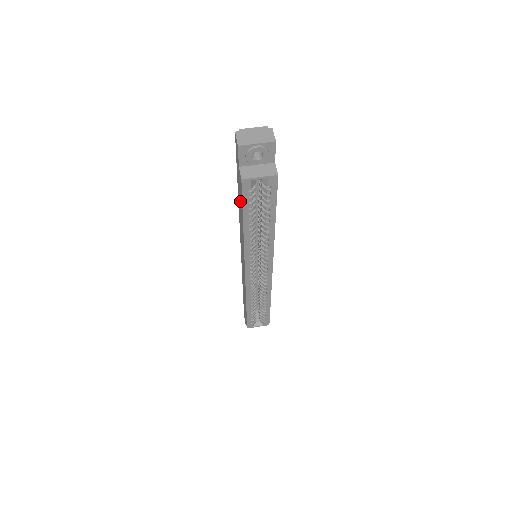
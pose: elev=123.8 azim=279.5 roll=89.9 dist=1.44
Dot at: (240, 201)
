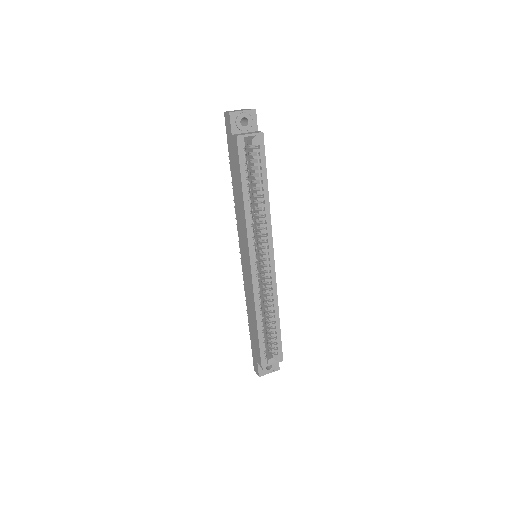
Dot at: (236, 174)
